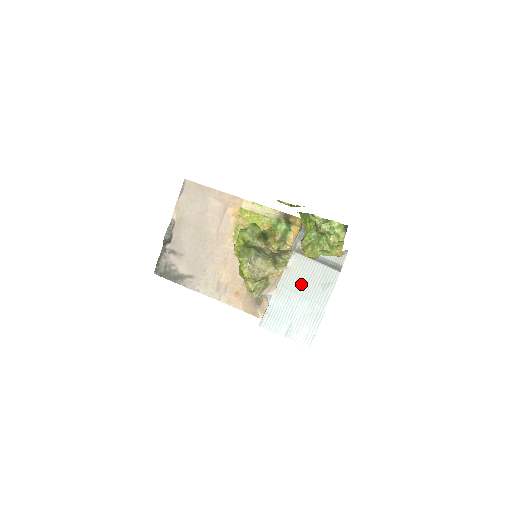
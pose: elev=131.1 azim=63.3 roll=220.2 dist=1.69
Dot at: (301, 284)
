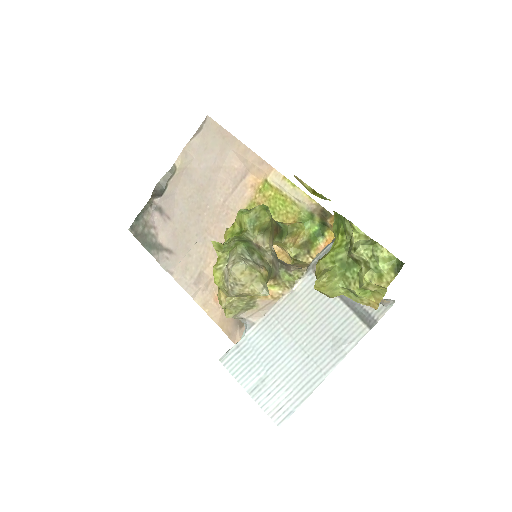
Dot at: (303, 324)
